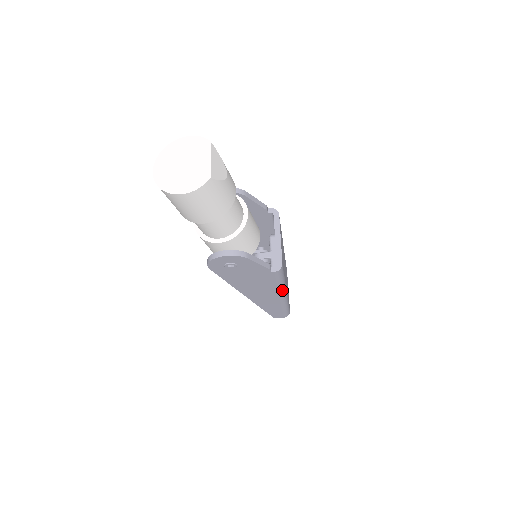
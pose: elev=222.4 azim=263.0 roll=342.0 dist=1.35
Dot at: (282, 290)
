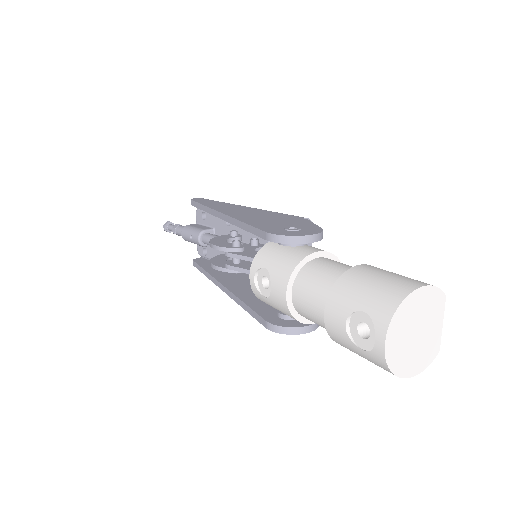
Dot at: occluded
